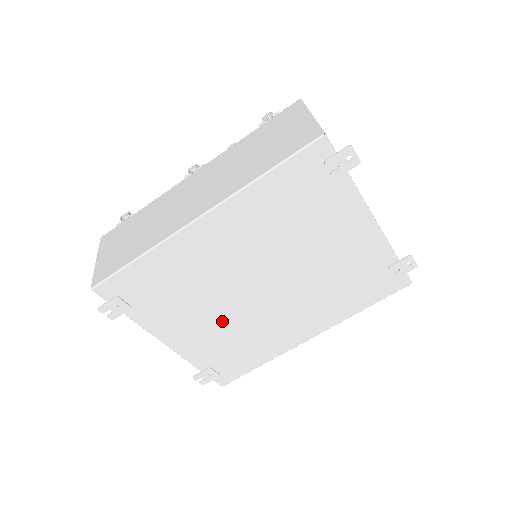
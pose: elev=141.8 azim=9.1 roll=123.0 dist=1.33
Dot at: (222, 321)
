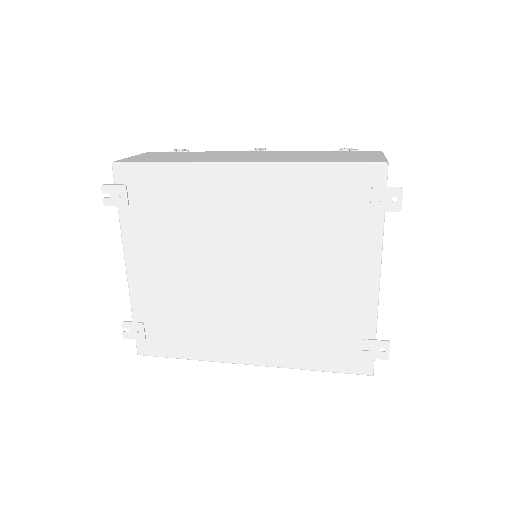
Dot at: (188, 281)
